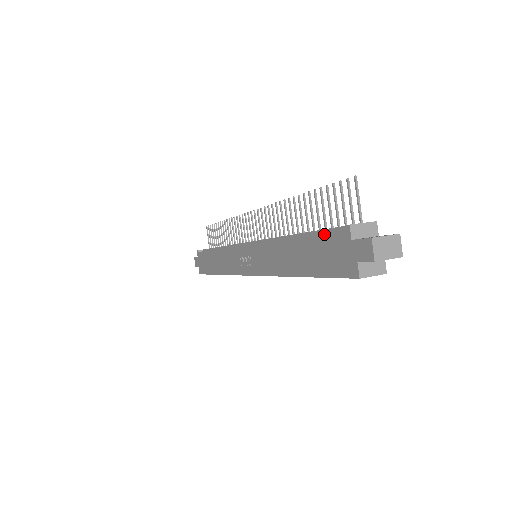
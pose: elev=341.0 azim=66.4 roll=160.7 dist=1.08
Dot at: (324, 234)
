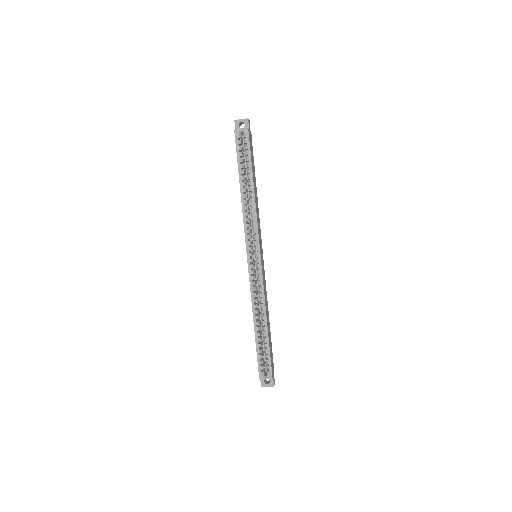
Dot at: occluded
